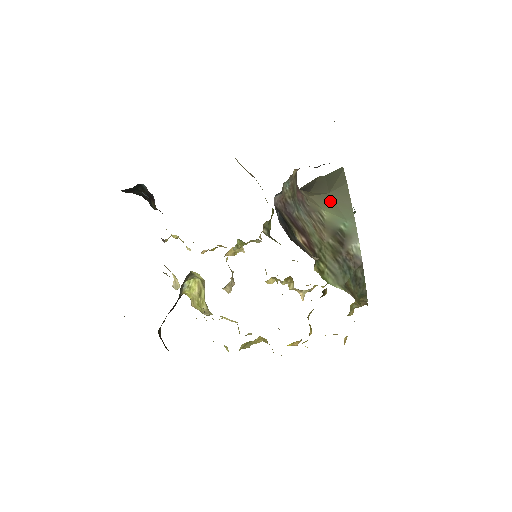
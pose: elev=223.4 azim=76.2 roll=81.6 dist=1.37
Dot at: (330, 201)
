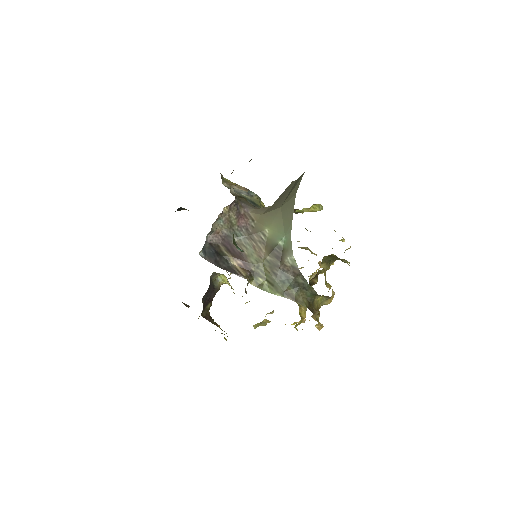
Dot at: (278, 216)
